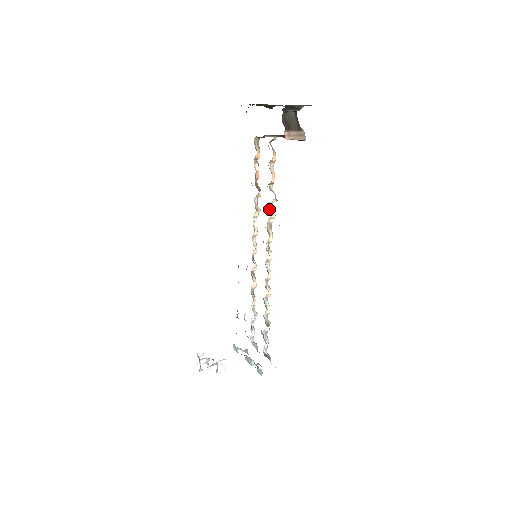
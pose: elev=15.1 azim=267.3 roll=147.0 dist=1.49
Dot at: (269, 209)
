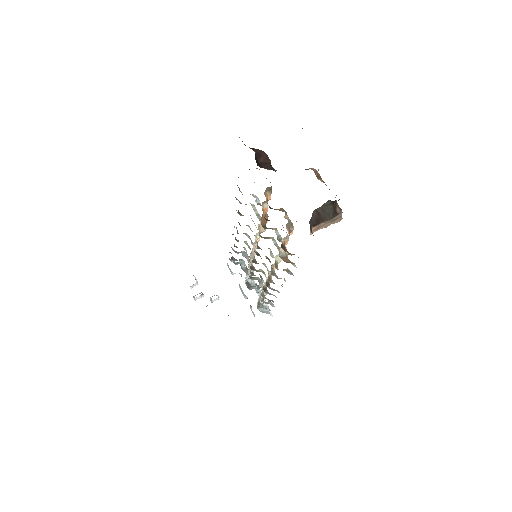
Dot at: (276, 262)
